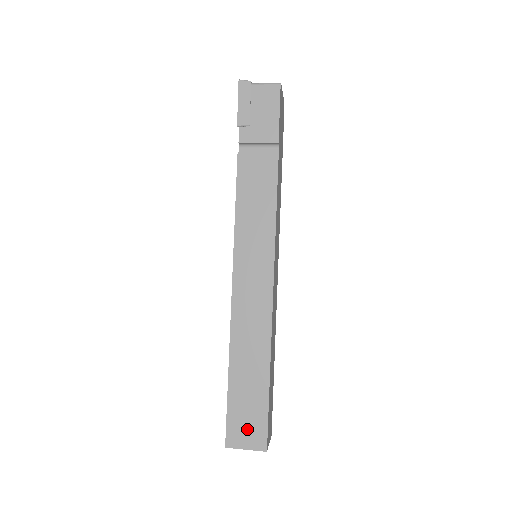
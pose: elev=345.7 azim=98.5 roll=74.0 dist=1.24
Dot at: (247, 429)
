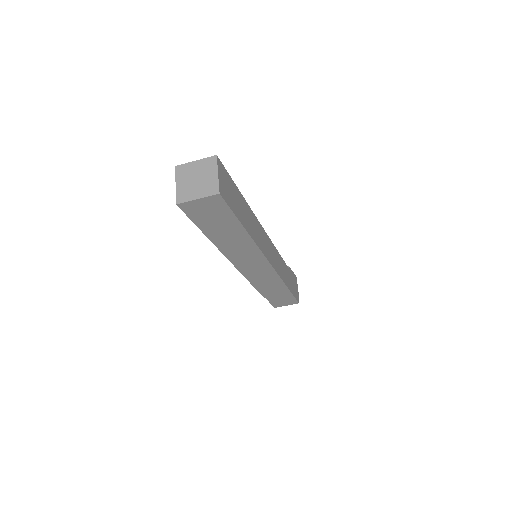
Dot at: occluded
